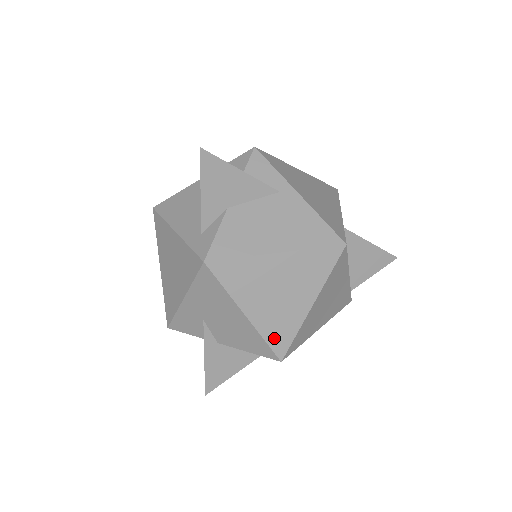
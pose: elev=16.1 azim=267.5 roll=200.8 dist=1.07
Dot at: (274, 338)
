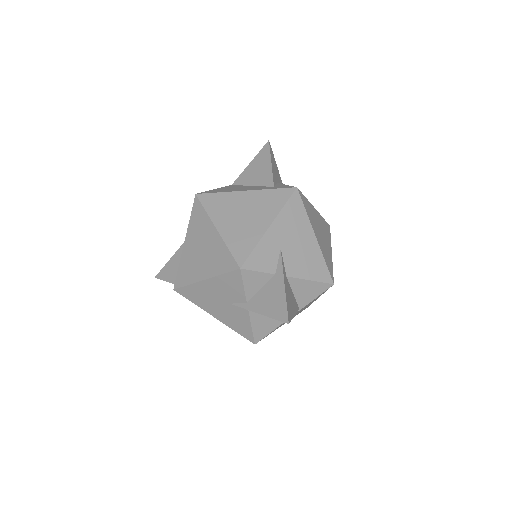
Dot at: (327, 263)
